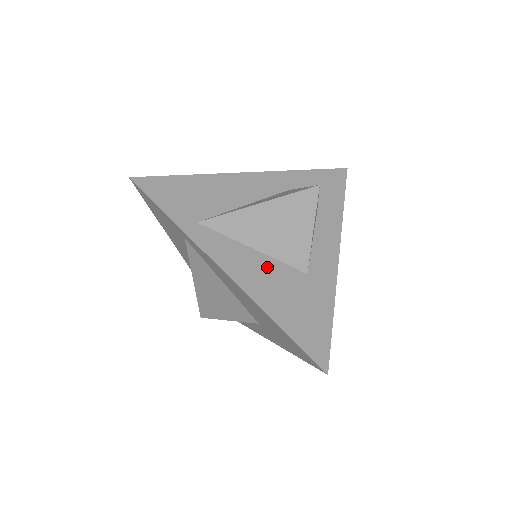
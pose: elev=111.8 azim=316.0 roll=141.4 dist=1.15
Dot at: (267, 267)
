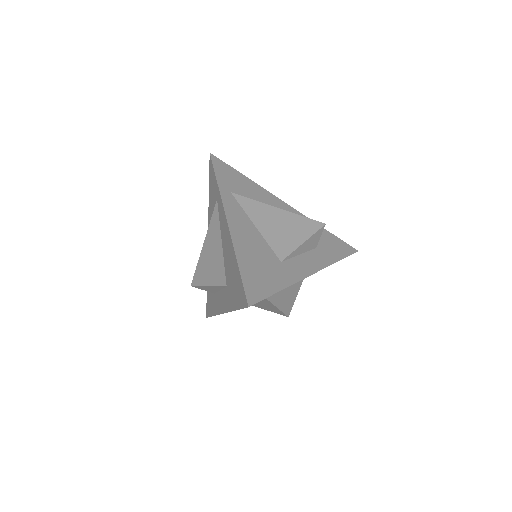
Dot at: (256, 238)
